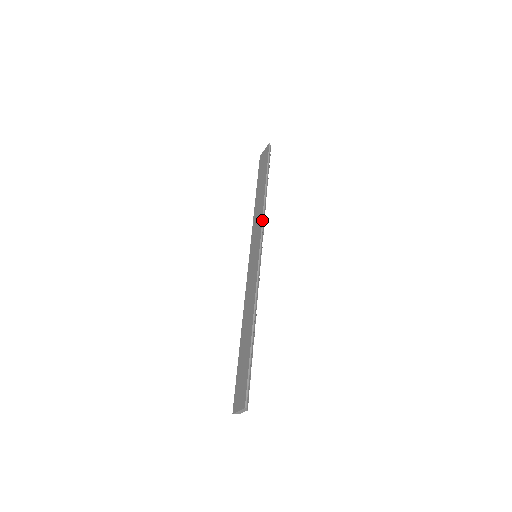
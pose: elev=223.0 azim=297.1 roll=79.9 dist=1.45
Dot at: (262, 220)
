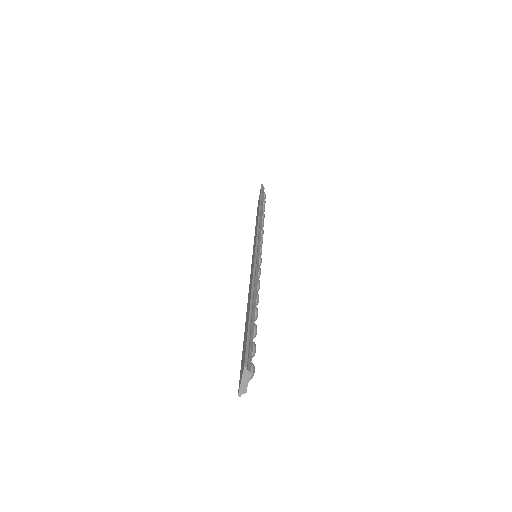
Dot at: (257, 226)
